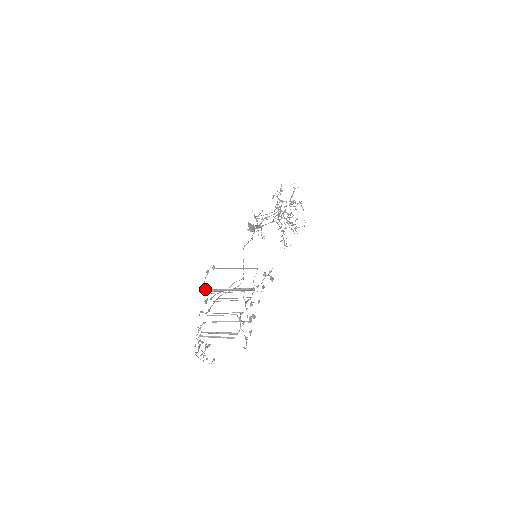
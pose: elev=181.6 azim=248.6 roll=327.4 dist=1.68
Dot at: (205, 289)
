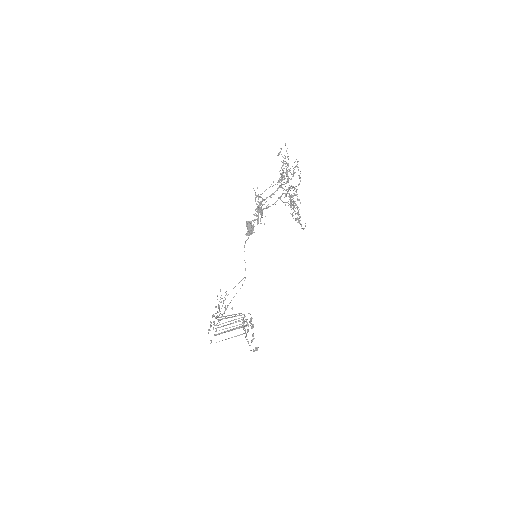
Dot at: (210, 327)
